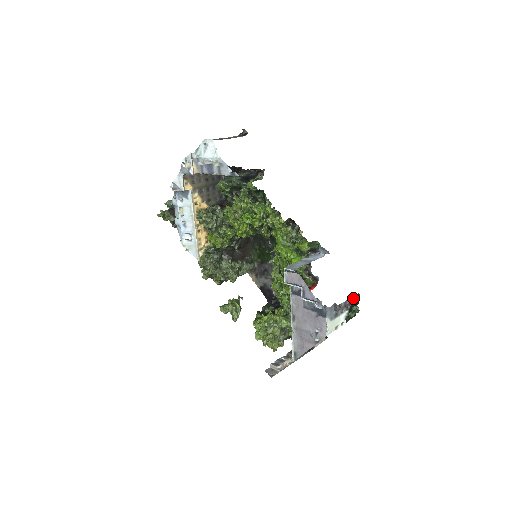
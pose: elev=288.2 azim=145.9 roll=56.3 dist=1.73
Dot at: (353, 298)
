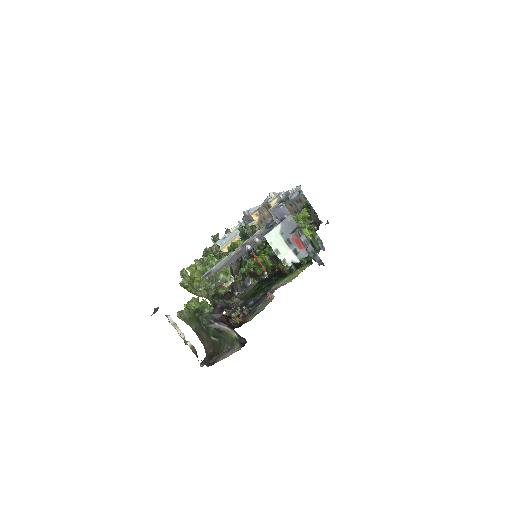
Dot at: (317, 257)
